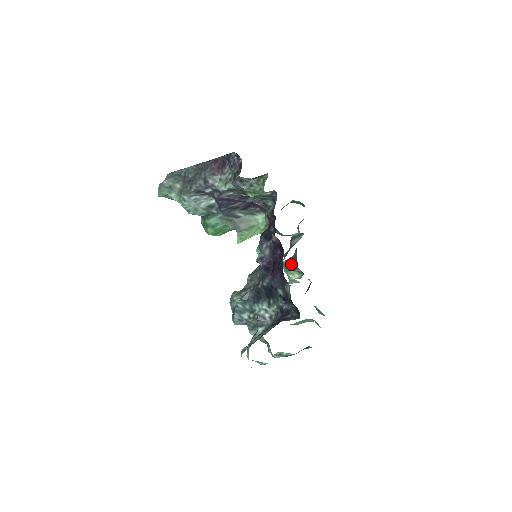
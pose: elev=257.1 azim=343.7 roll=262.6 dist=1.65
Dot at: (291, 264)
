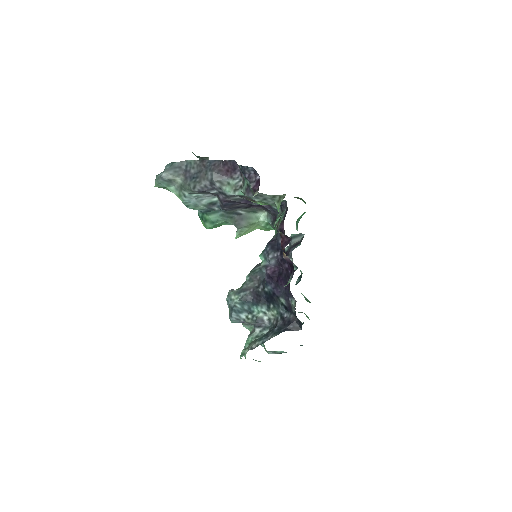
Dot at: occluded
